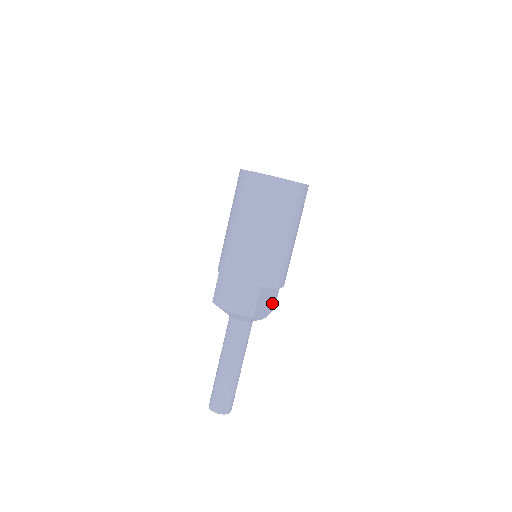
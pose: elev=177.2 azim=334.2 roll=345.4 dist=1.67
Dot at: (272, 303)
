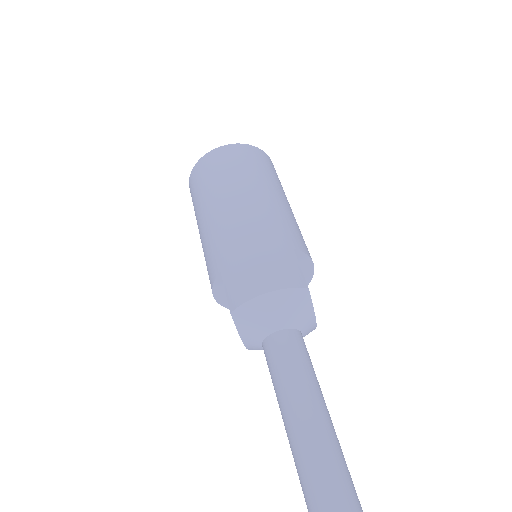
Dot at: occluded
